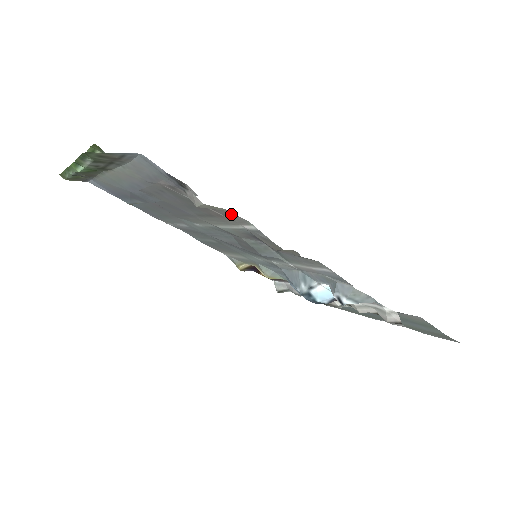
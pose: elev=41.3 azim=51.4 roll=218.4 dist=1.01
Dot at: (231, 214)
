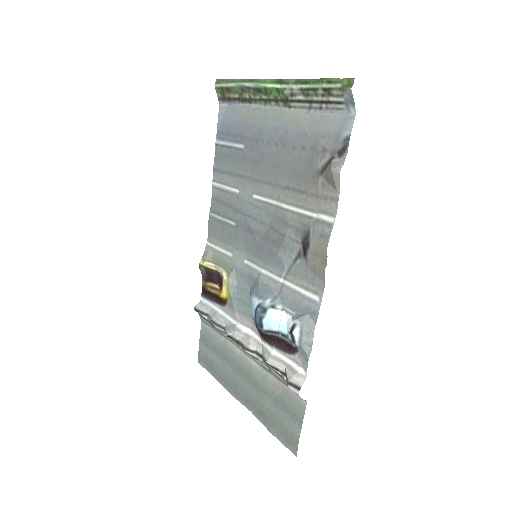
Dot at: (335, 198)
